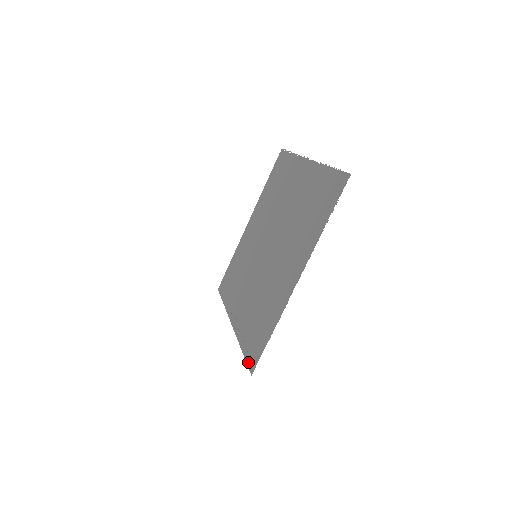
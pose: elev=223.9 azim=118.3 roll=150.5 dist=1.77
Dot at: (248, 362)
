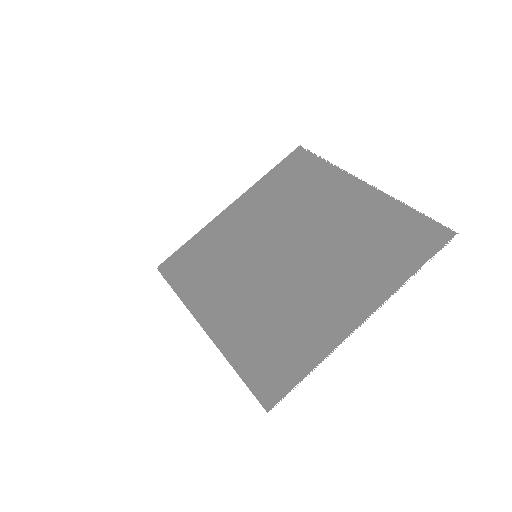
Dot at: (257, 392)
